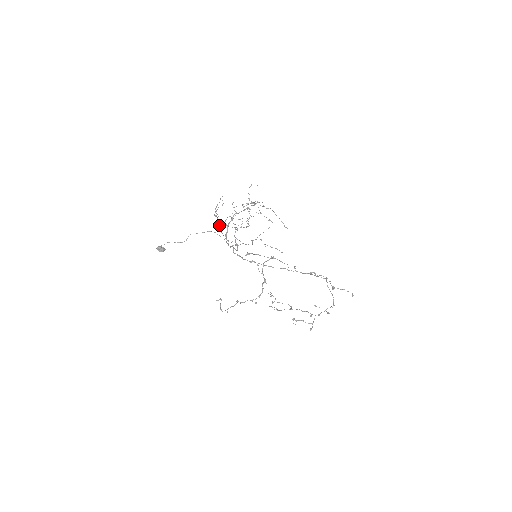
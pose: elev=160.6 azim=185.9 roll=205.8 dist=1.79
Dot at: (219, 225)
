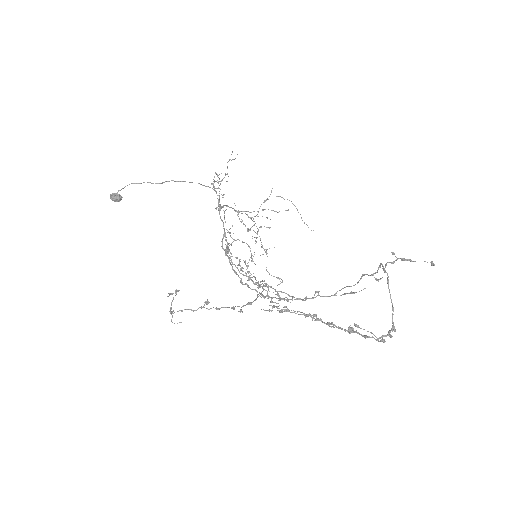
Dot at: occluded
